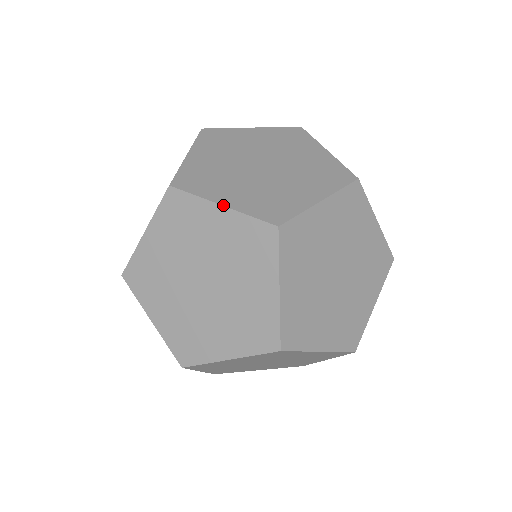
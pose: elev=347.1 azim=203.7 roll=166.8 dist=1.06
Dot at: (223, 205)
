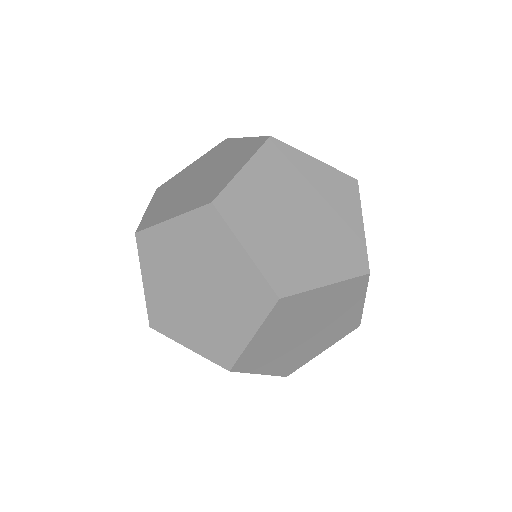
Dot at: (247, 251)
